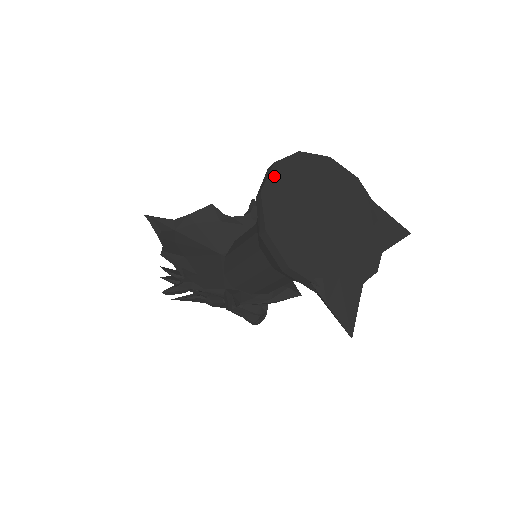
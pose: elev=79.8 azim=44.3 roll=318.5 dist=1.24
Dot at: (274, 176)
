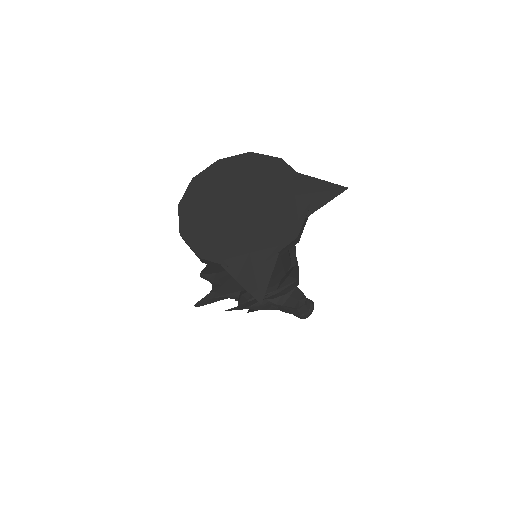
Dot at: (191, 189)
